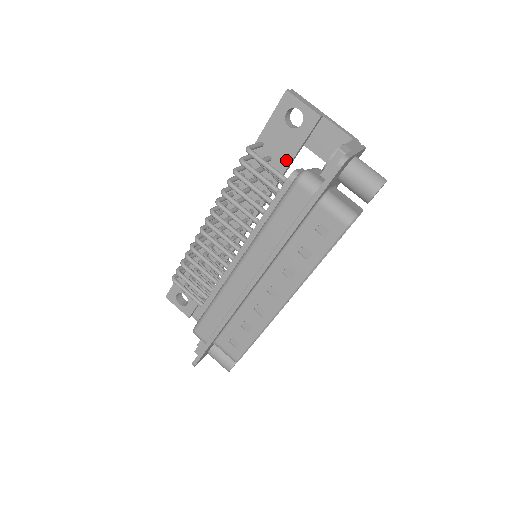
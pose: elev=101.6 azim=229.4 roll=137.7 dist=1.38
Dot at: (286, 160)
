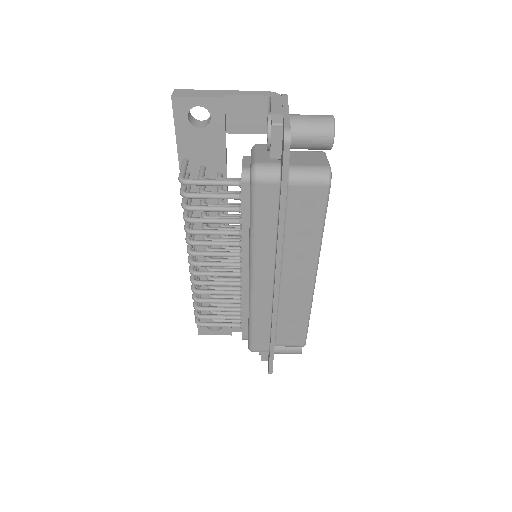
Dot at: (220, 159)
